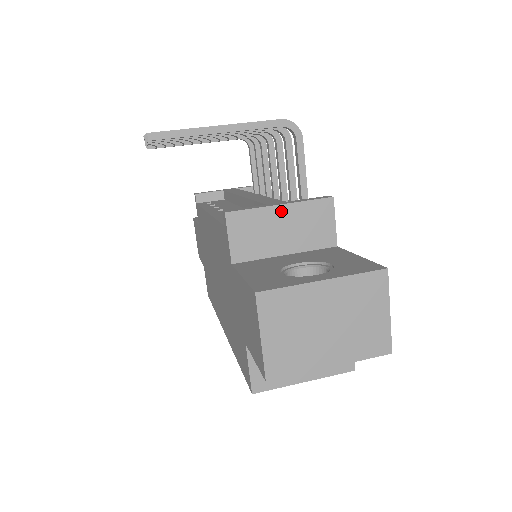
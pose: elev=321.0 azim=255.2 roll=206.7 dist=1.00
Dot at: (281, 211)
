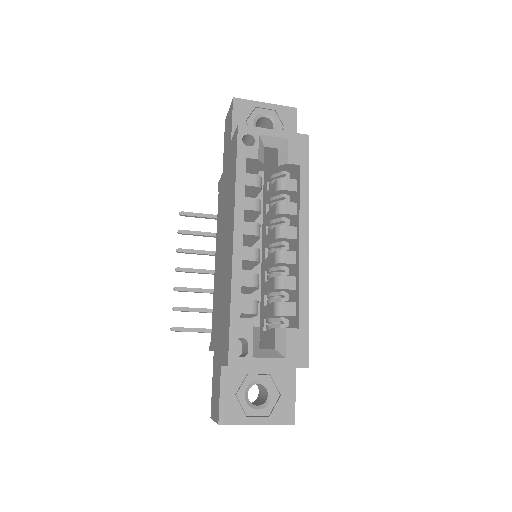
Dot at: occluded
